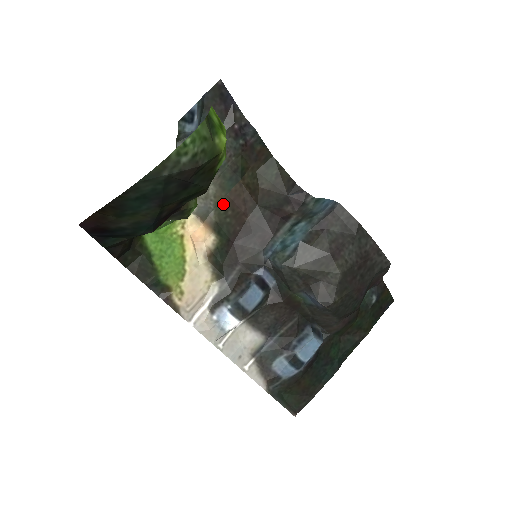
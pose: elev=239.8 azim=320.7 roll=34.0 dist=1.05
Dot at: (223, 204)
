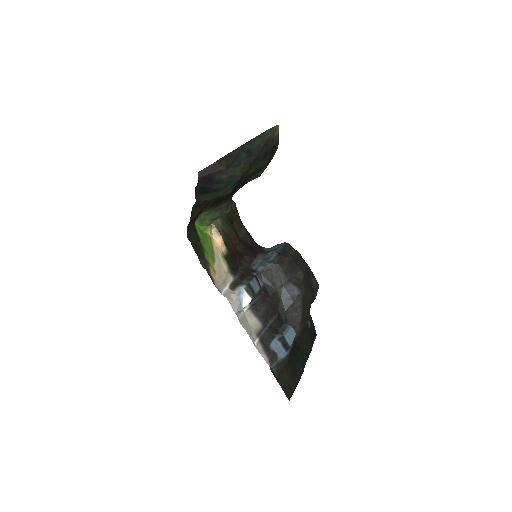
Dot at: (225, 234)
